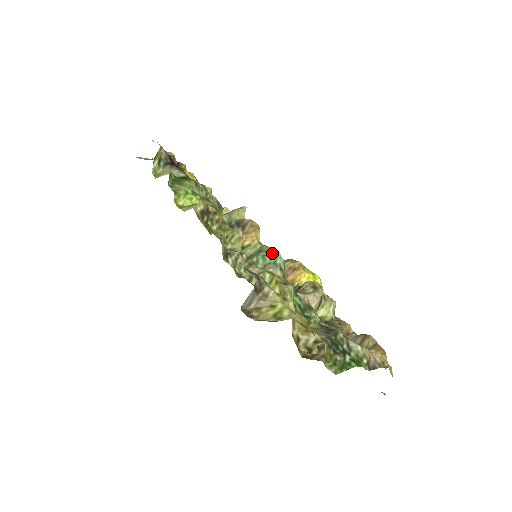
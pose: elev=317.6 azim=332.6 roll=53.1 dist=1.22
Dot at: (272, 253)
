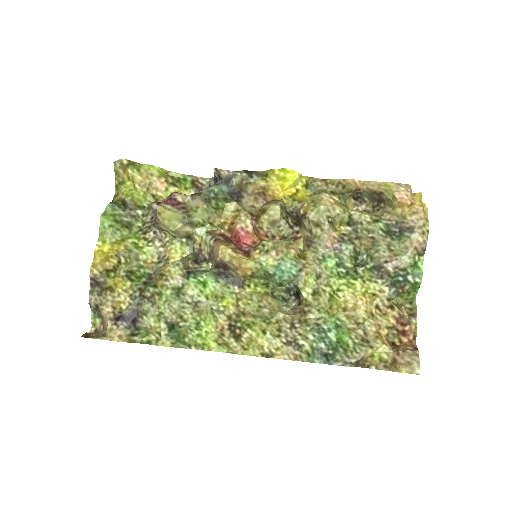
Dot at: (282, 273)
